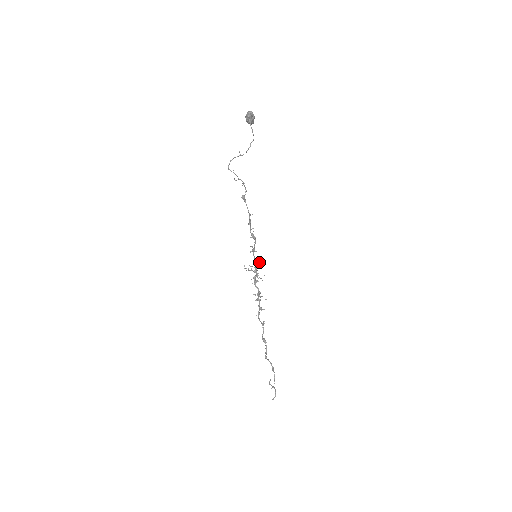
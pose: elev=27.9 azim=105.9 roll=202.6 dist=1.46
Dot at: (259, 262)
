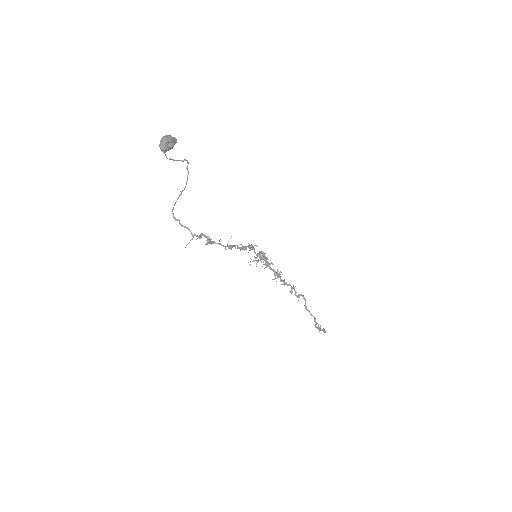
Dot at: (263, 254)
